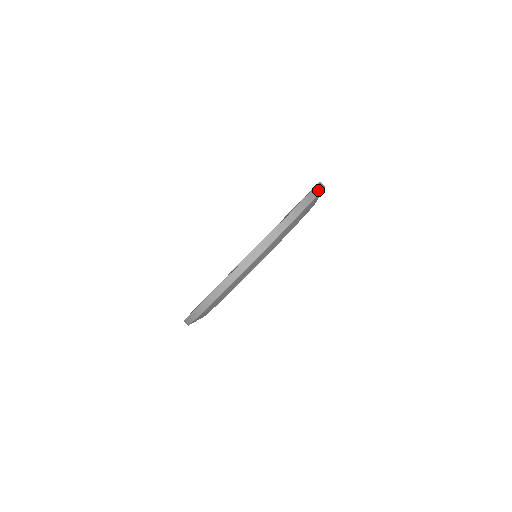
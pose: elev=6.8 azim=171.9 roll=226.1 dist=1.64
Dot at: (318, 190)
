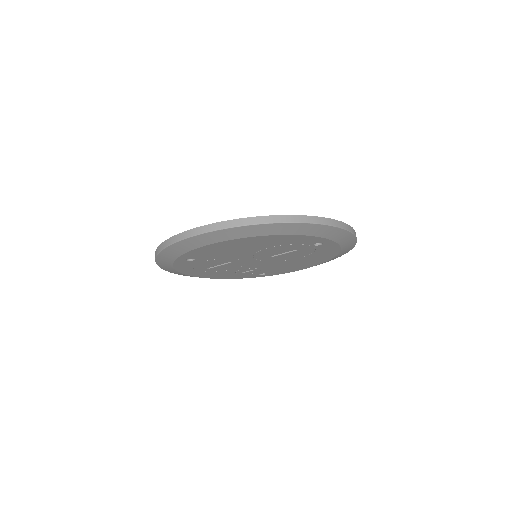
Dot at: (279, 220)
